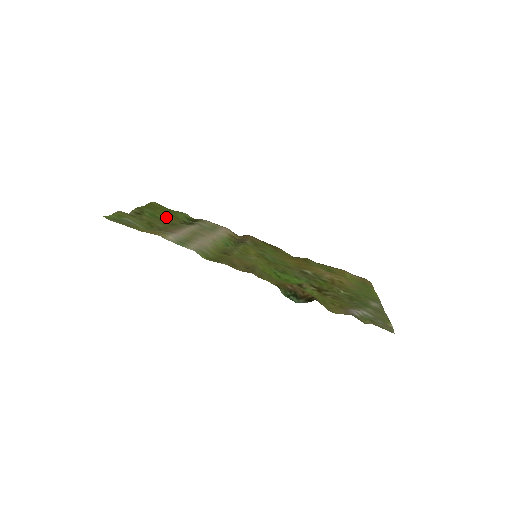
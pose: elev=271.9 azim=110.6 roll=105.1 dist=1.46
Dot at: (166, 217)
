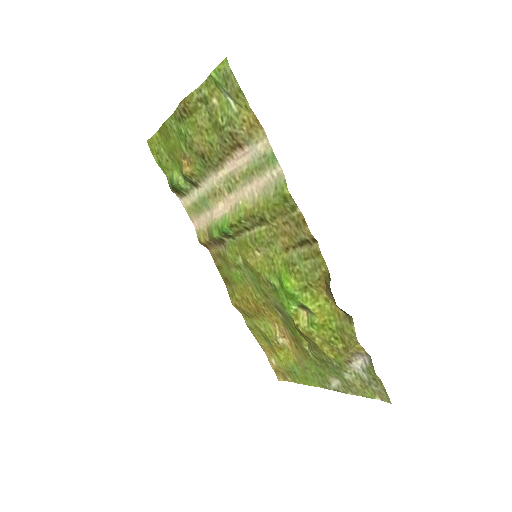
Dot at: (181, 152)
